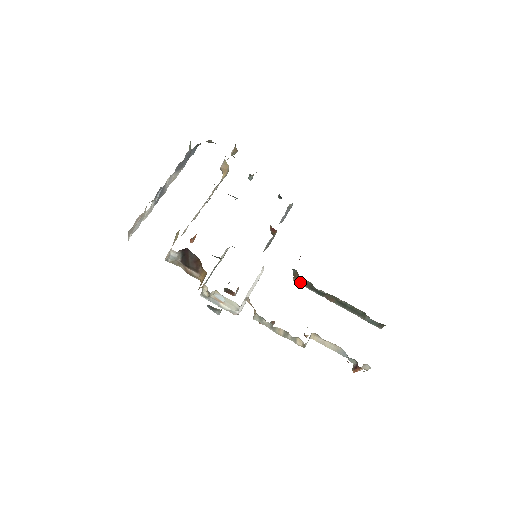
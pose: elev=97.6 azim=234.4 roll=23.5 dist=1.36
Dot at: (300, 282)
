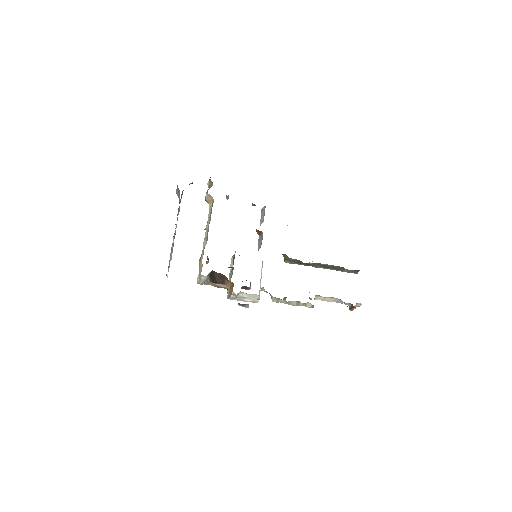
Dot at: (290, 262)
